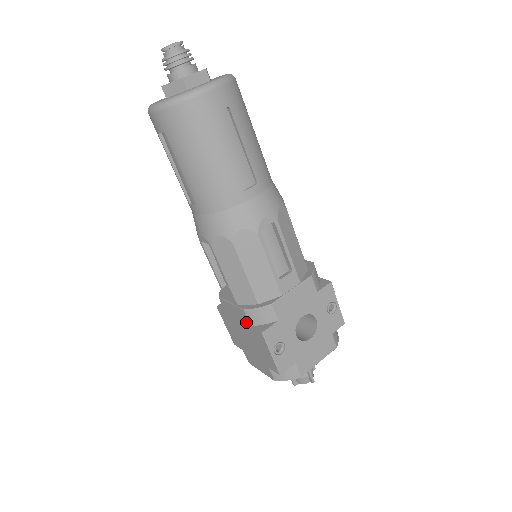
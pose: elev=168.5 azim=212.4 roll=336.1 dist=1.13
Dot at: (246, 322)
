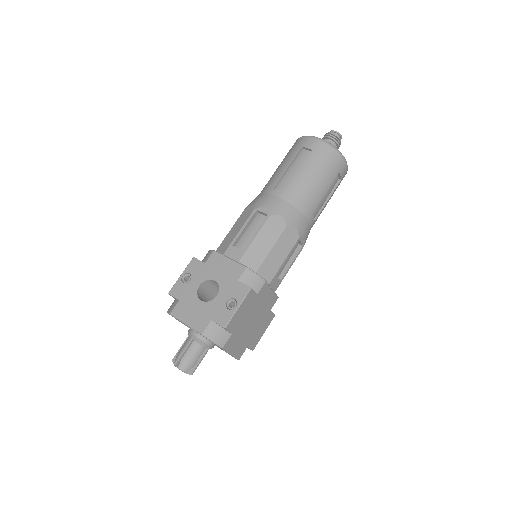
Dot at: occluded
